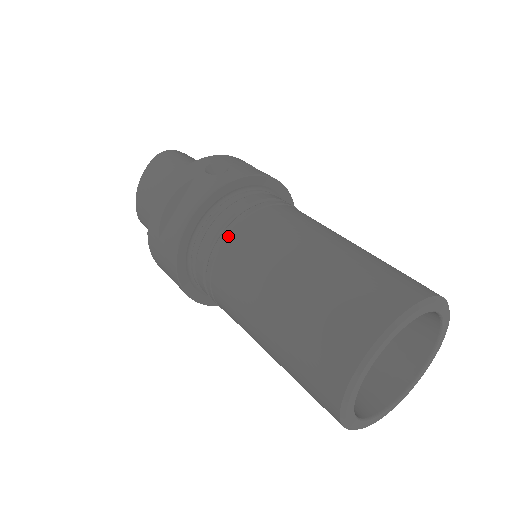
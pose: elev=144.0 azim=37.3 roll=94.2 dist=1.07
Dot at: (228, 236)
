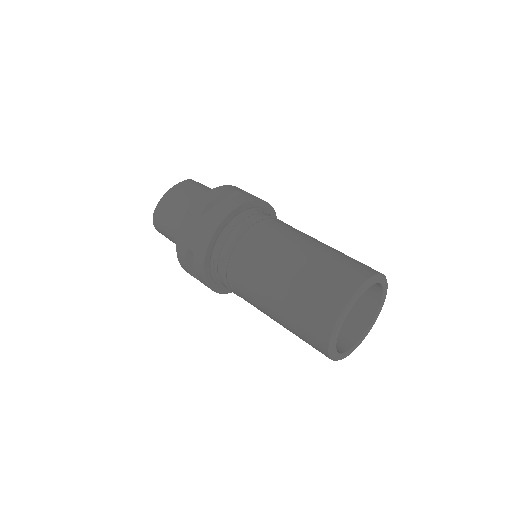
Dot at: (261, 225)
